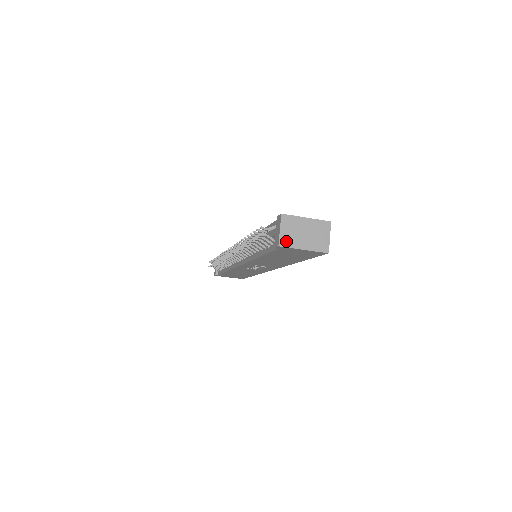
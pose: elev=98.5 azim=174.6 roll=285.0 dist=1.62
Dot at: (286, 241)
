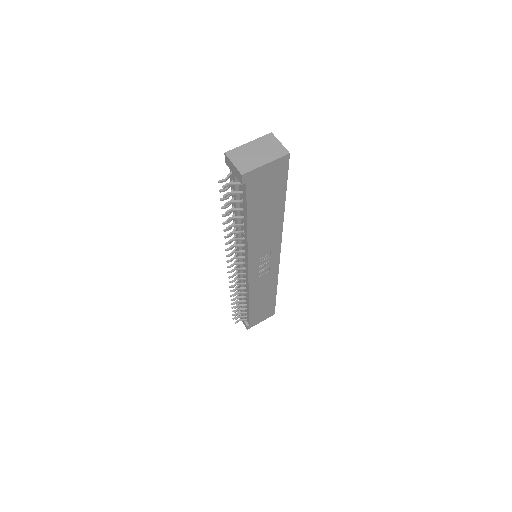
Dot at: (245, 168)
